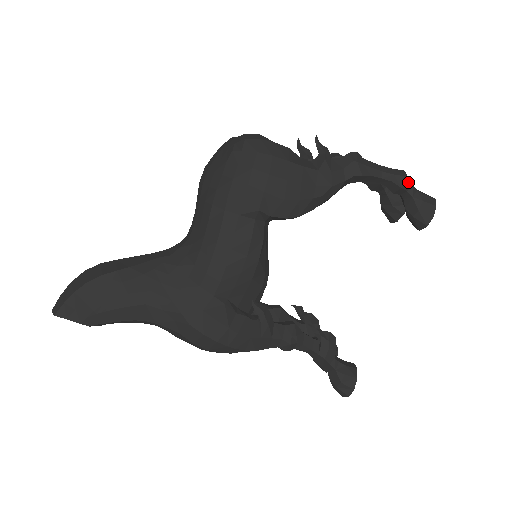
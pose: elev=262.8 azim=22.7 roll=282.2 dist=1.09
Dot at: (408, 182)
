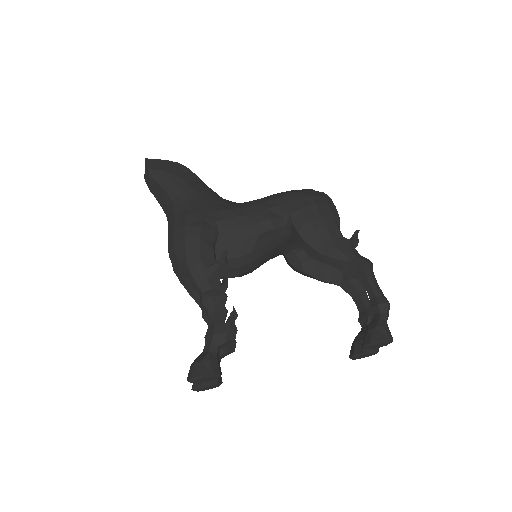
Dot at: (386, 306)
